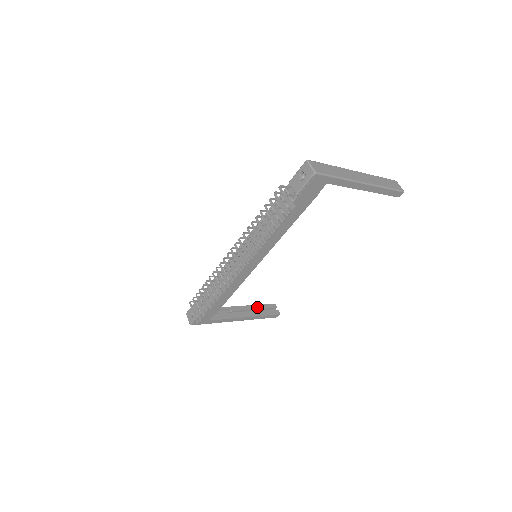
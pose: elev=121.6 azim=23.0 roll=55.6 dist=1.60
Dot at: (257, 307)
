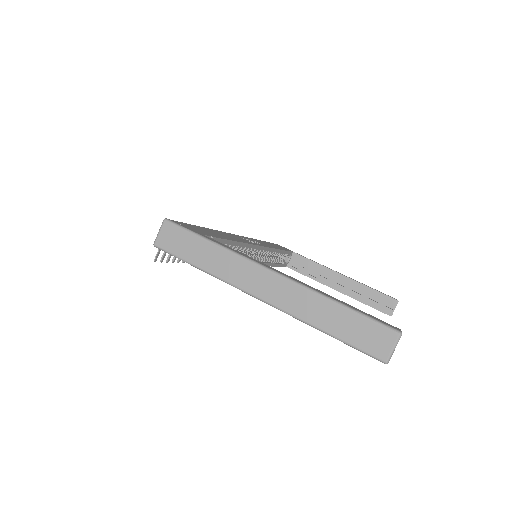
Dot at: (364, 288)
